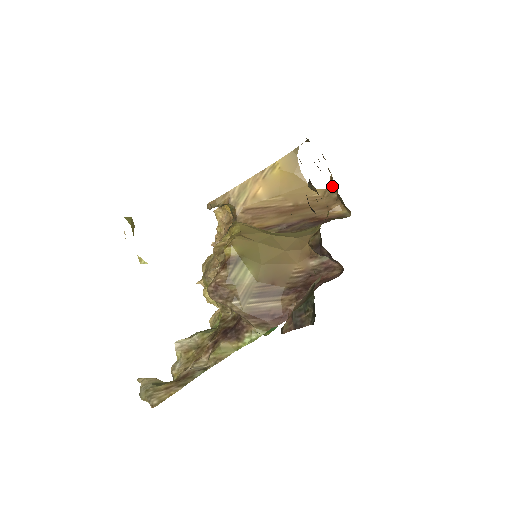
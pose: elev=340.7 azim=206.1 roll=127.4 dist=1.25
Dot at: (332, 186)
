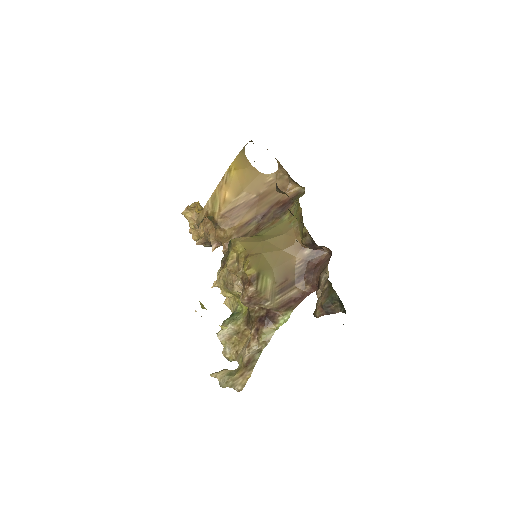
Dot at: (281, 170)
